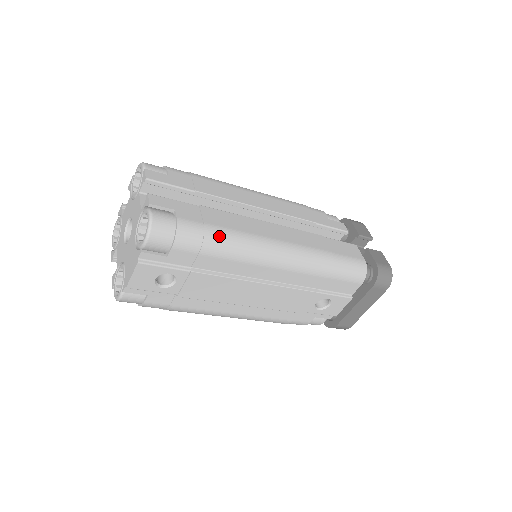
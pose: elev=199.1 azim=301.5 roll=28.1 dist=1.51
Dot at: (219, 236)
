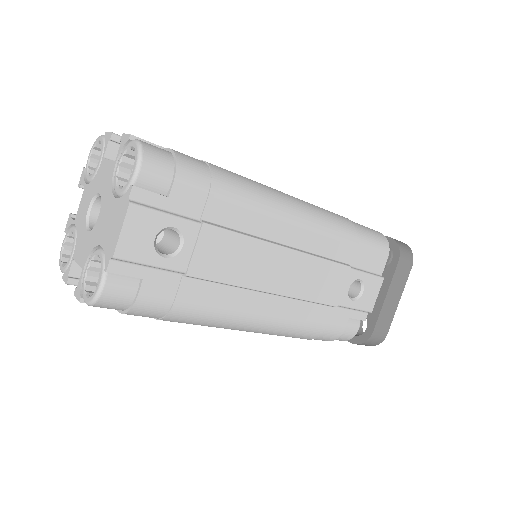
Dot at: (228, 174)
